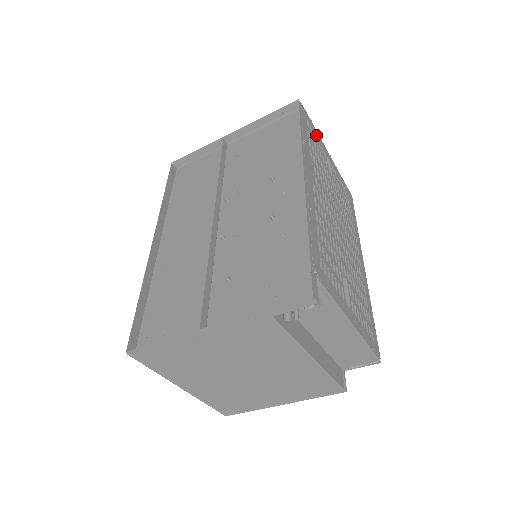
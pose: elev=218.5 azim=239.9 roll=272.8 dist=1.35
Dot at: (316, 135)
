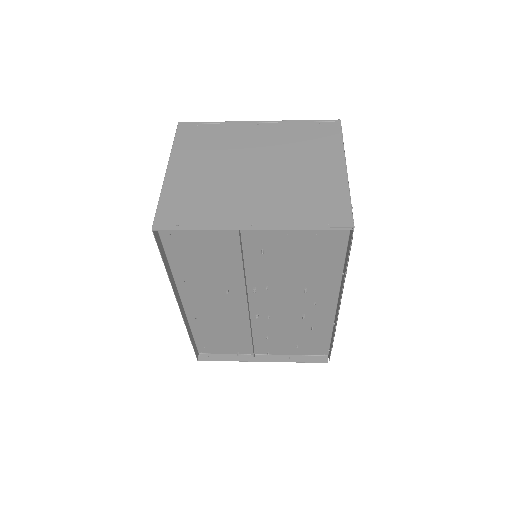
Dot at: occluded
